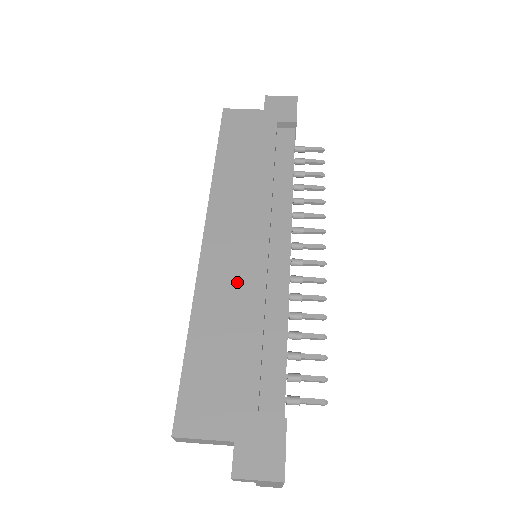
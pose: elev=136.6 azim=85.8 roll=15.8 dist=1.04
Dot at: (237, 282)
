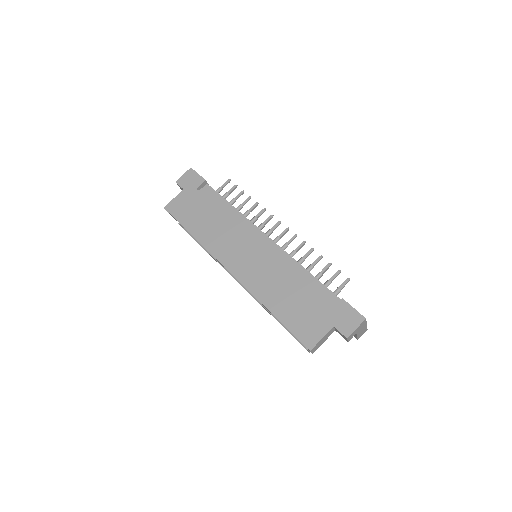
Dot at: (265, 273)
